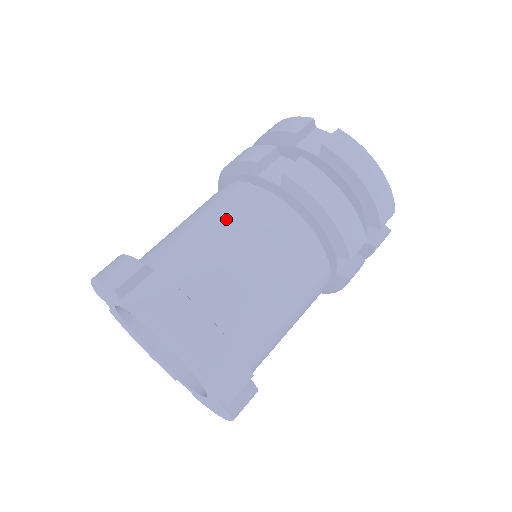
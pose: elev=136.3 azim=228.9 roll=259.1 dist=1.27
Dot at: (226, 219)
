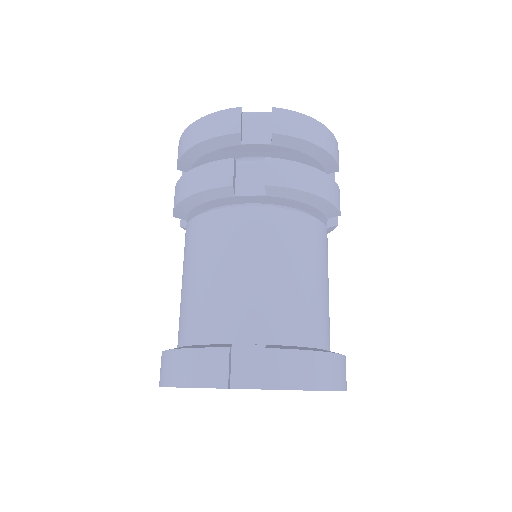
Dot at: (248, 256)
